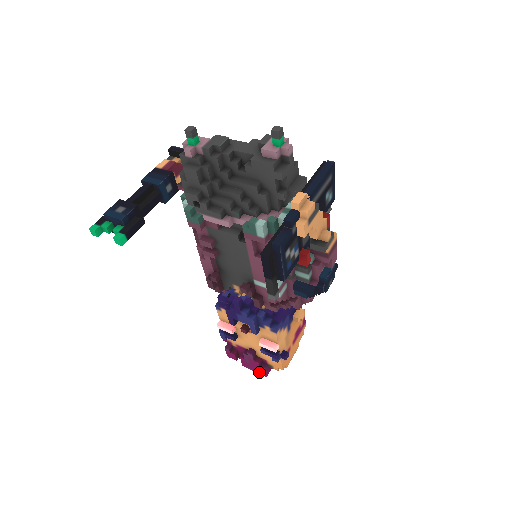
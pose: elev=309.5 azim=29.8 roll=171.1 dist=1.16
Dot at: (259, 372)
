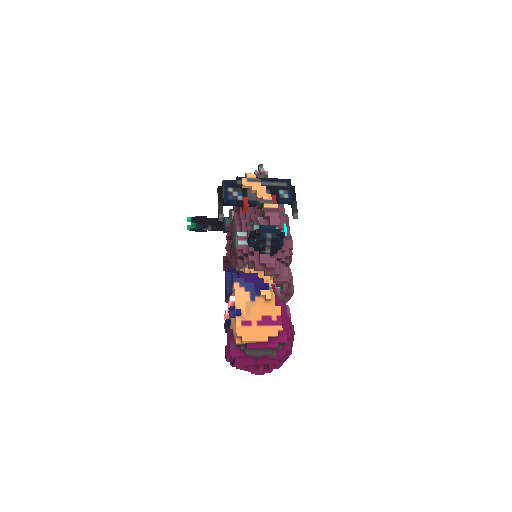
Dot at: (229, 355)
